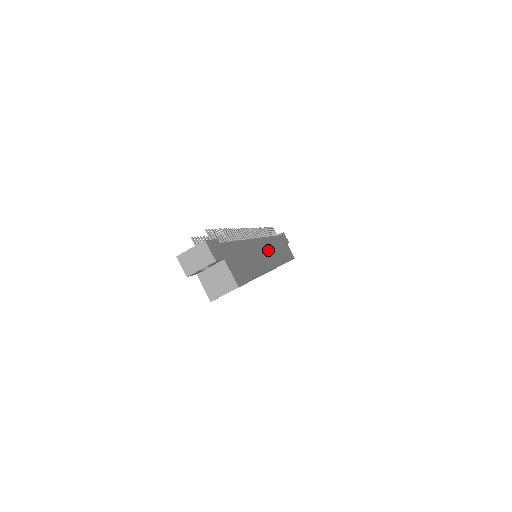
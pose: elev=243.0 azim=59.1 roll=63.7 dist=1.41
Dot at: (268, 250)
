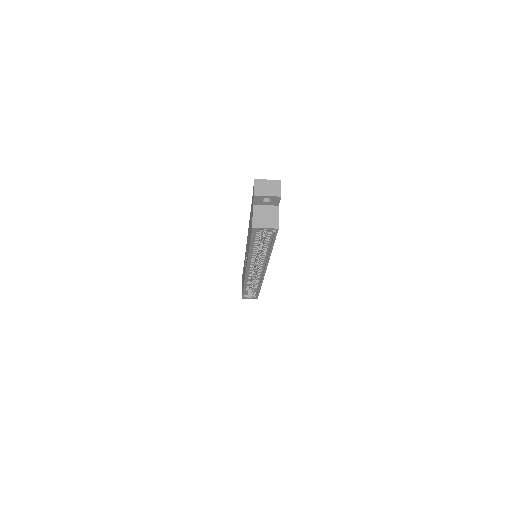
Dot at: occluded
